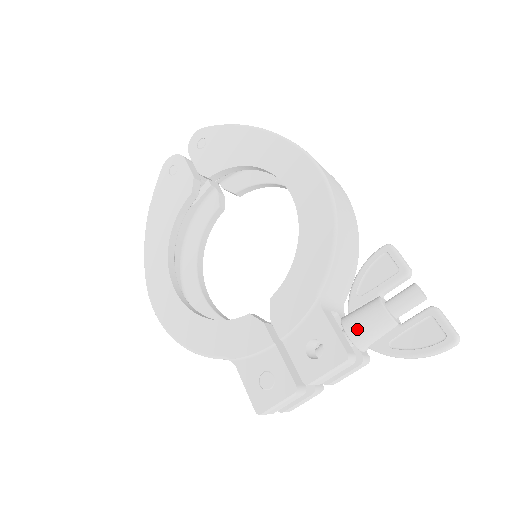
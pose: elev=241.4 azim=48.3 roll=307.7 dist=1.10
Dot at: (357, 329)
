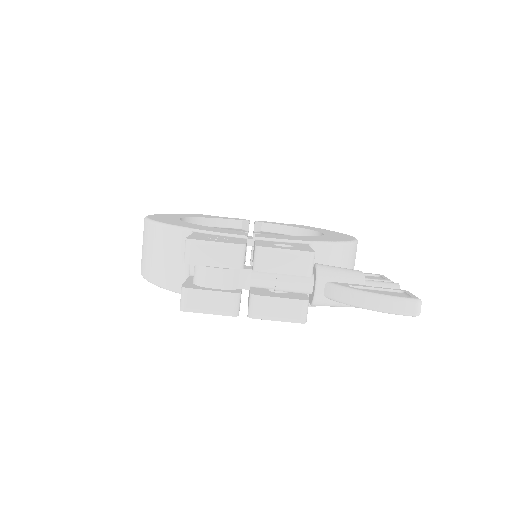
Dot at: (328, 266)
